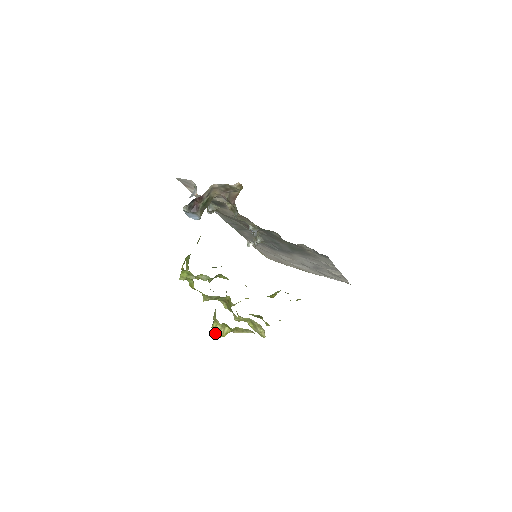
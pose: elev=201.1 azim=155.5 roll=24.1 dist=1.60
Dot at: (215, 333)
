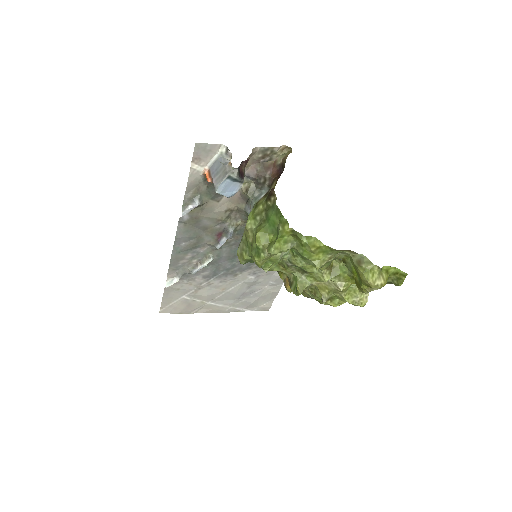
Dot at: (375, 284)
